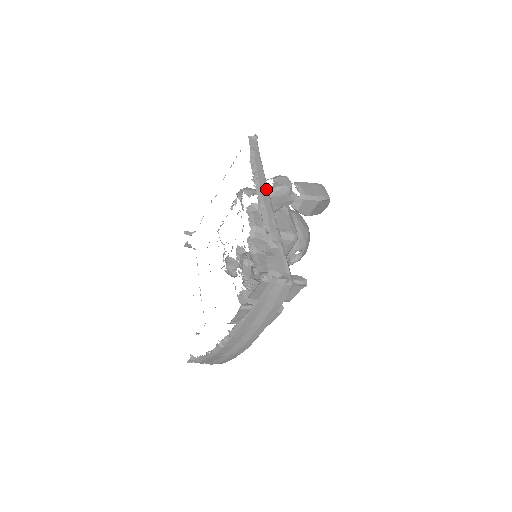
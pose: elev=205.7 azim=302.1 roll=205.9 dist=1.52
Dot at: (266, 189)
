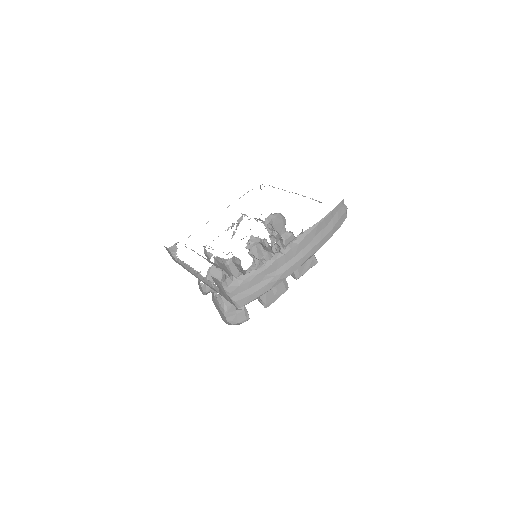
Dot at: occluded
